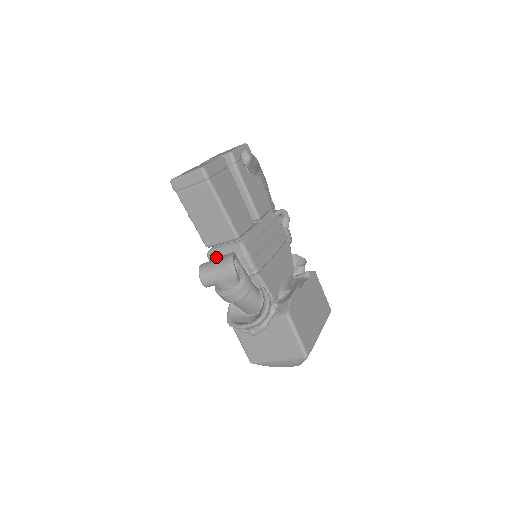
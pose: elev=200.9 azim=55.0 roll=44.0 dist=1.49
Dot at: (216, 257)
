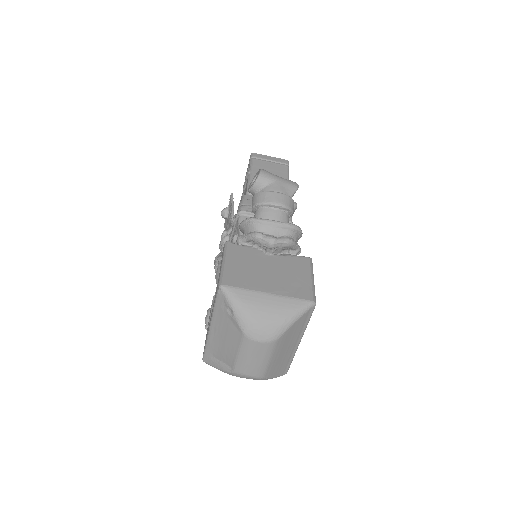
Dot at: occluded
